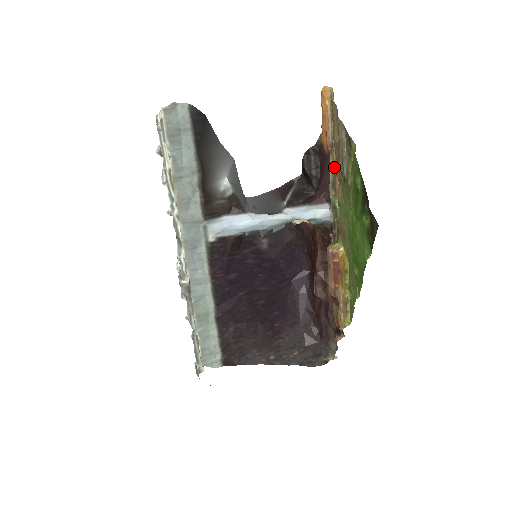
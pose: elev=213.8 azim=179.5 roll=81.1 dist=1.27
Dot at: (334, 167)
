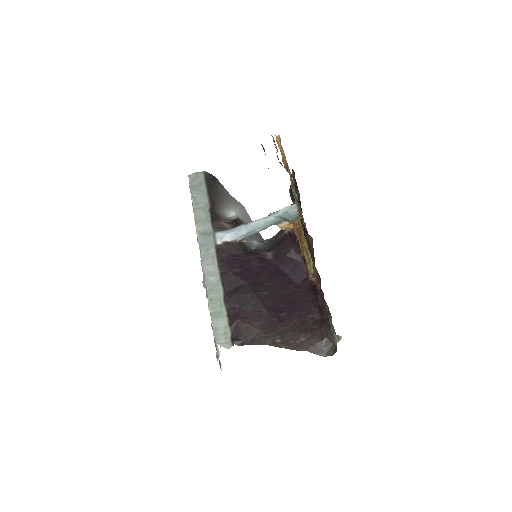
Dot at: (290, 175)
